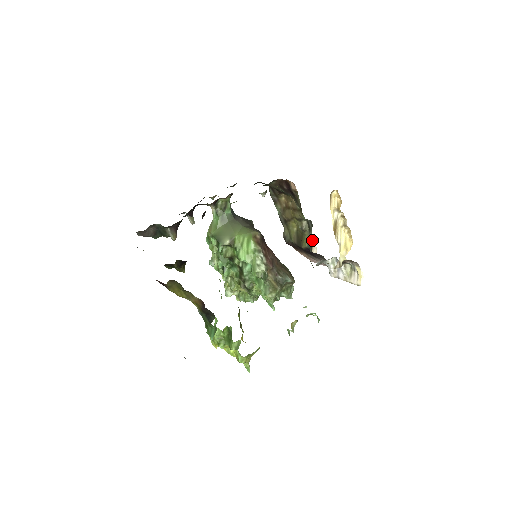
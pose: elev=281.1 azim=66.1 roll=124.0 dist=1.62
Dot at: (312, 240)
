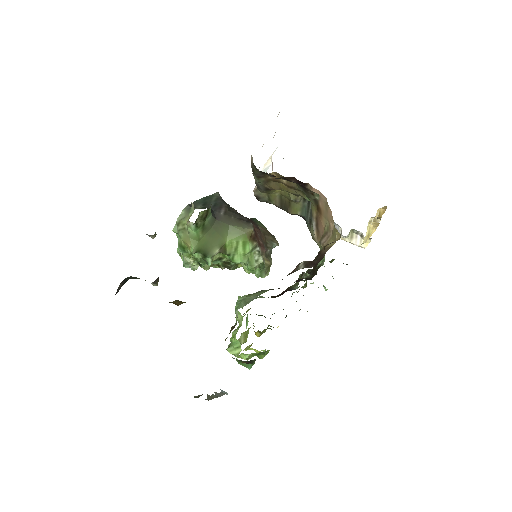
Dot at: occluded
